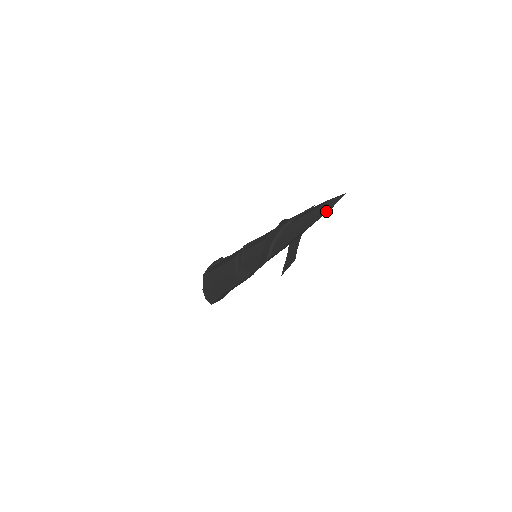
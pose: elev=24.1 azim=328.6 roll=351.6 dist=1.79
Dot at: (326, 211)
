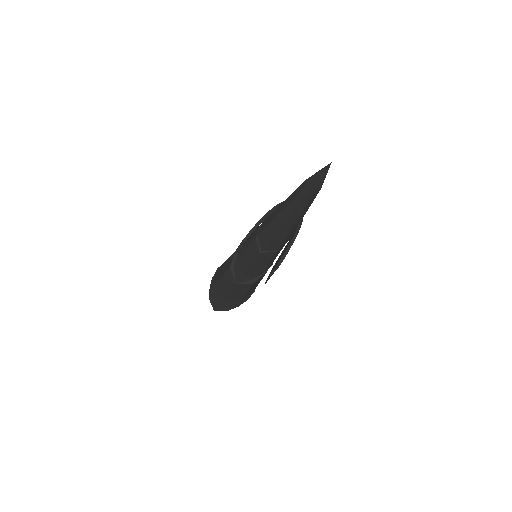
Dot at: (309, 189)
